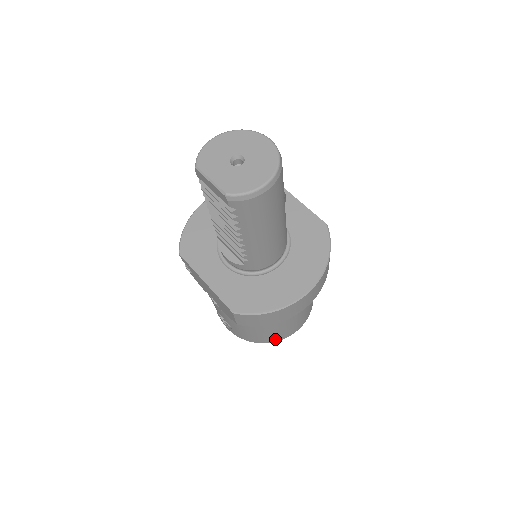
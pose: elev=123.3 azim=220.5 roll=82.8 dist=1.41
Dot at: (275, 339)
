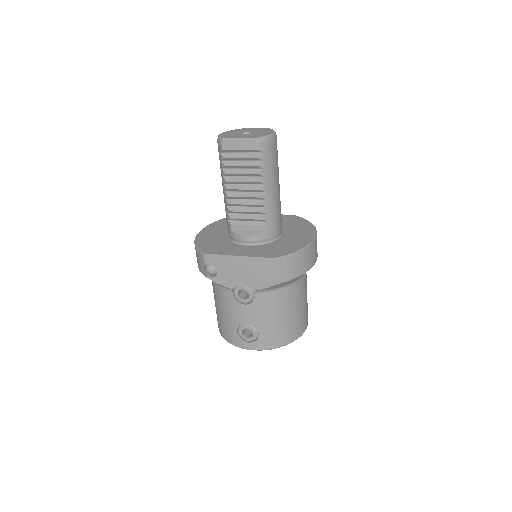
Dot at: (296, 334)
